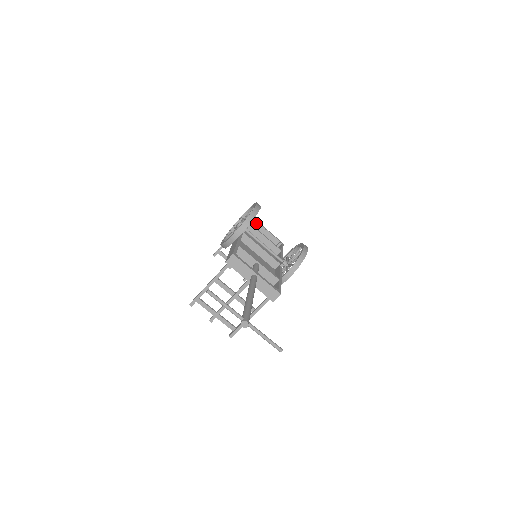
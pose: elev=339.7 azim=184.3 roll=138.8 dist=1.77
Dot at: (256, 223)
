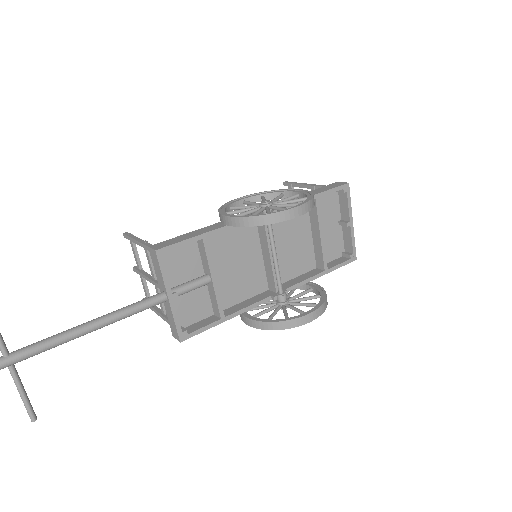
Dot at: (346, 205)
